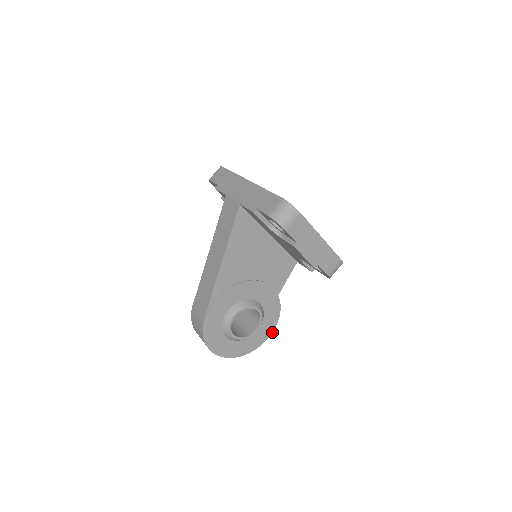
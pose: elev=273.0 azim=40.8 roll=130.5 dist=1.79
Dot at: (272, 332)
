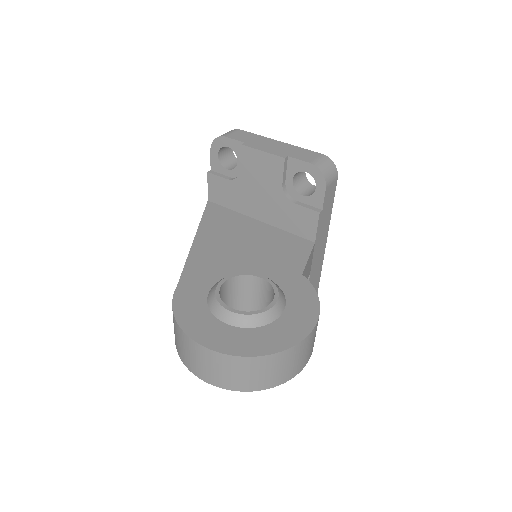
Dot at: (316, 323)
